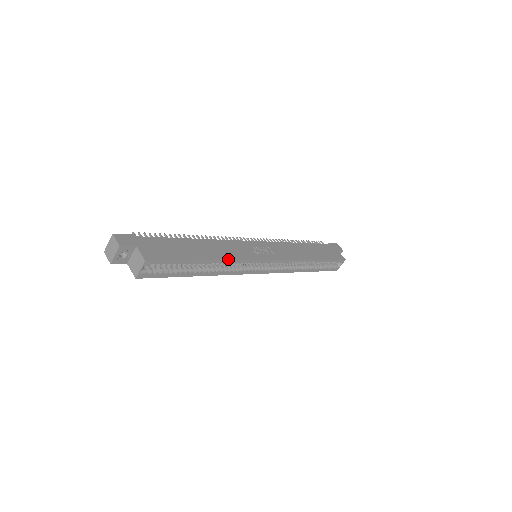
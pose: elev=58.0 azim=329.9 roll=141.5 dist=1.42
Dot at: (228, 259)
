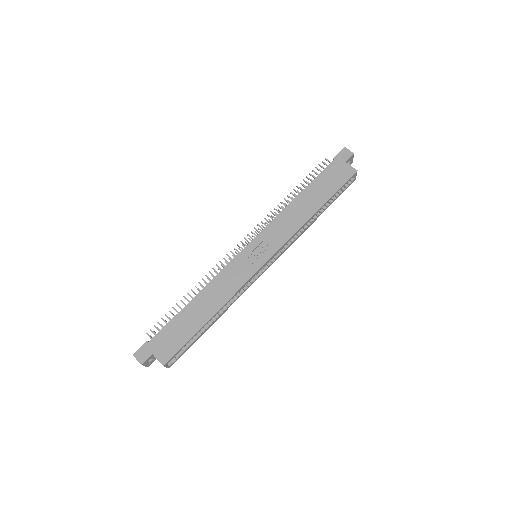
Dot at: (226, 300)
